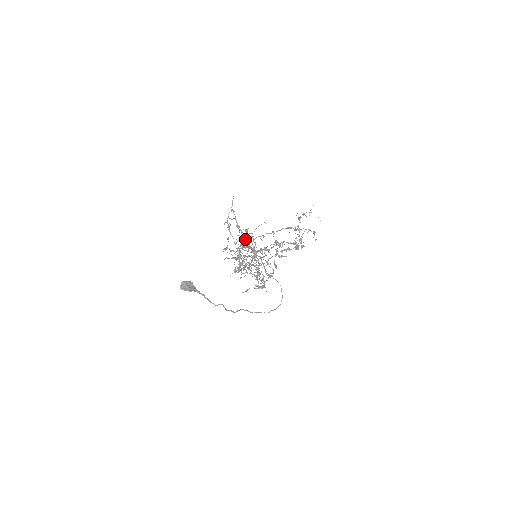
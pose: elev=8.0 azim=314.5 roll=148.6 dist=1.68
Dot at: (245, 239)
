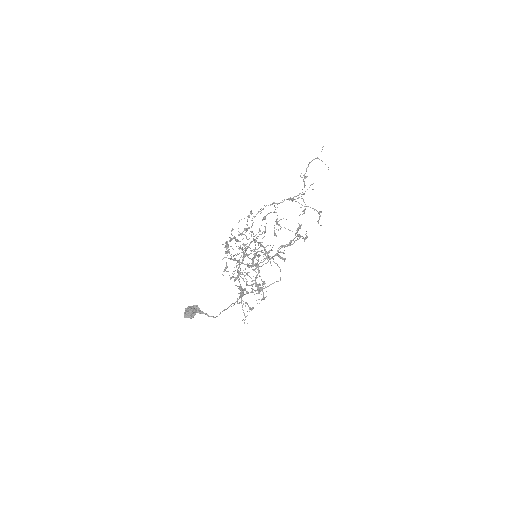
Dot at: (244, 230)
